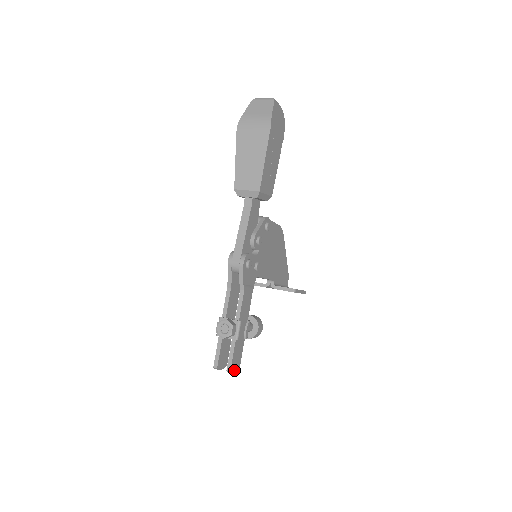
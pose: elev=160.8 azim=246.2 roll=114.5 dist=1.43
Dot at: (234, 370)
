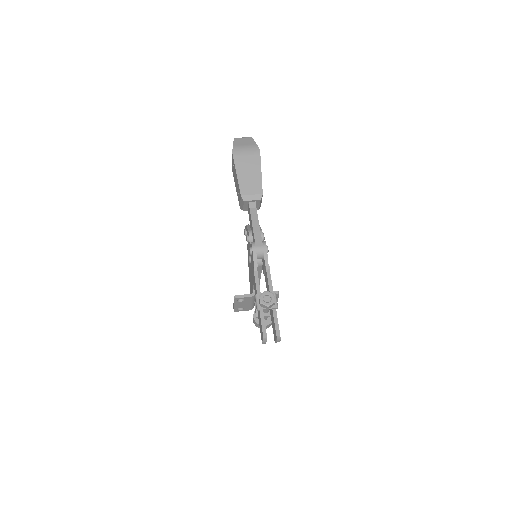
Dot at: (279, 338)
